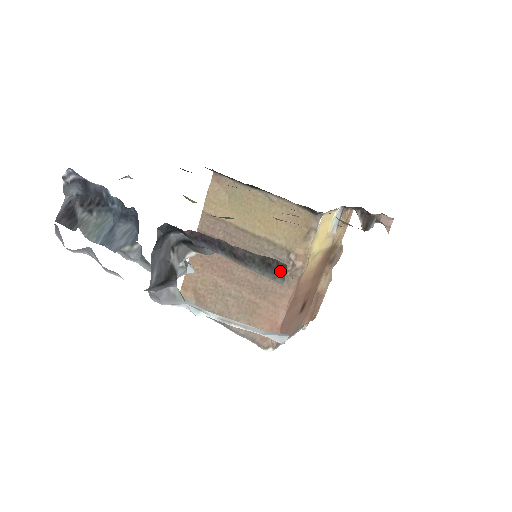
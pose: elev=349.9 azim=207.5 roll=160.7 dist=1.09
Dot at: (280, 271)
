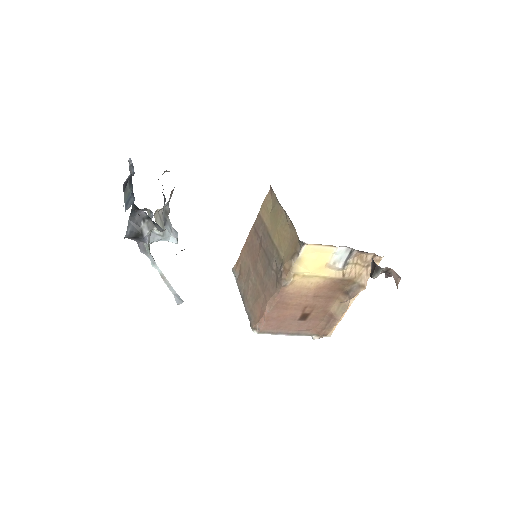
Dot at: occluded
